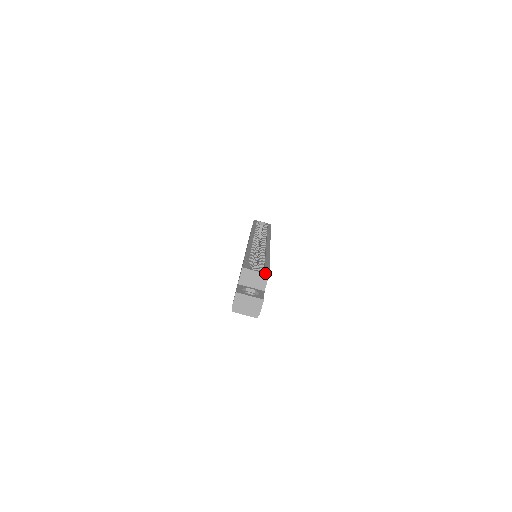
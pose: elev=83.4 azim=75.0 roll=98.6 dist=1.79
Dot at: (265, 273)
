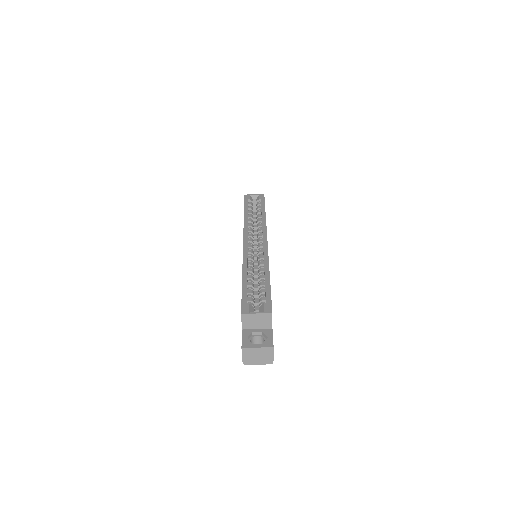
Dot at: (267, 313)
